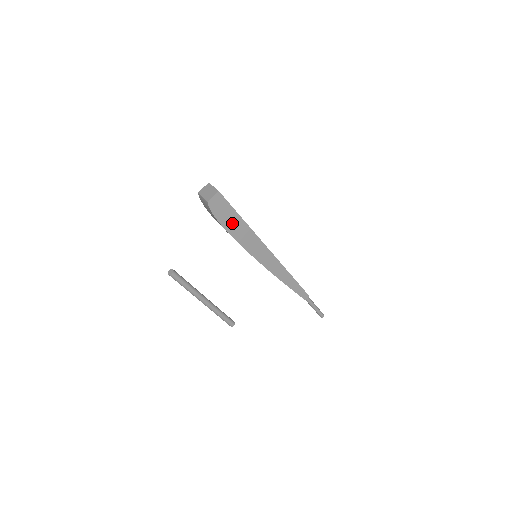
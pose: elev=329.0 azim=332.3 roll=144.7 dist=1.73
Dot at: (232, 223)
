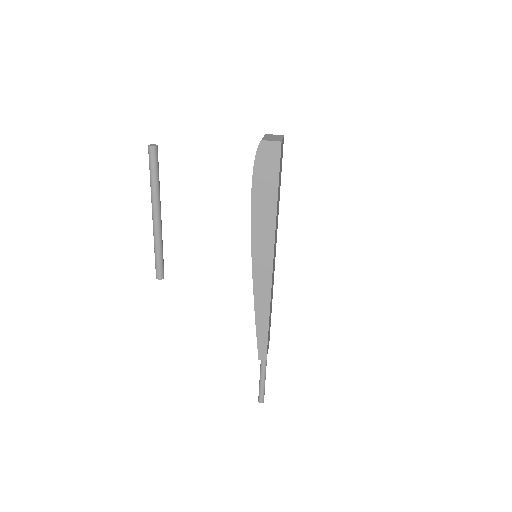
Dot at: (264, 191)
